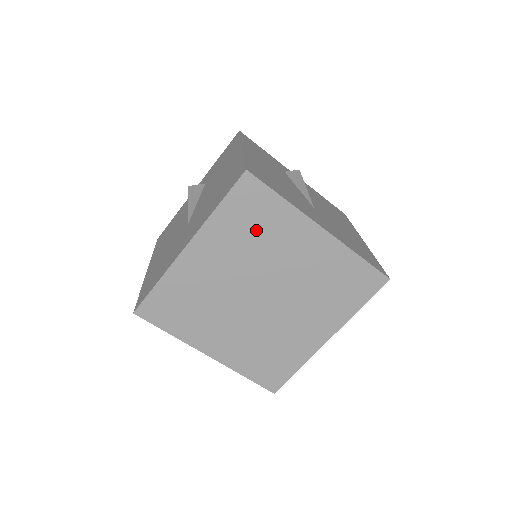
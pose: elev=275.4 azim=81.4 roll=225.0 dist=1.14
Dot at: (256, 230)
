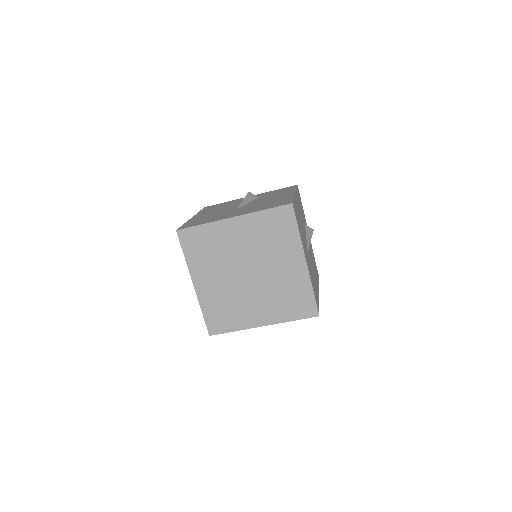
Dot at: (273, 236)
